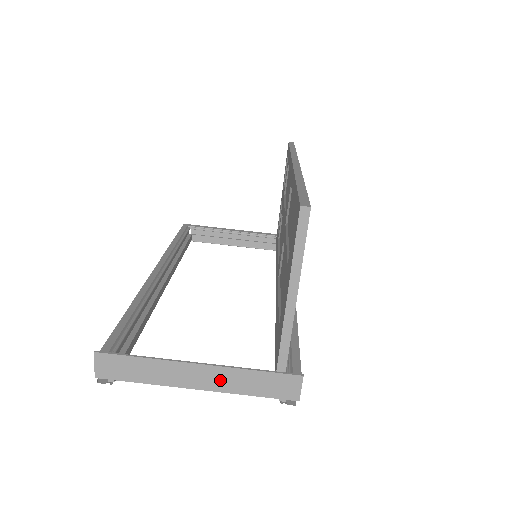
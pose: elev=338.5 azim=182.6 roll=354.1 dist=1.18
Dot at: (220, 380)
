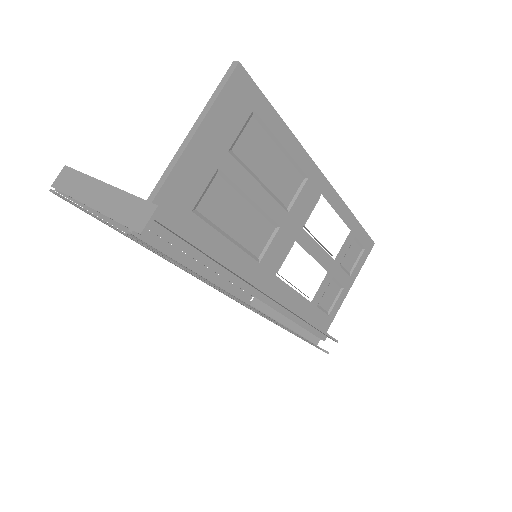
Dot at: (107, 200)
